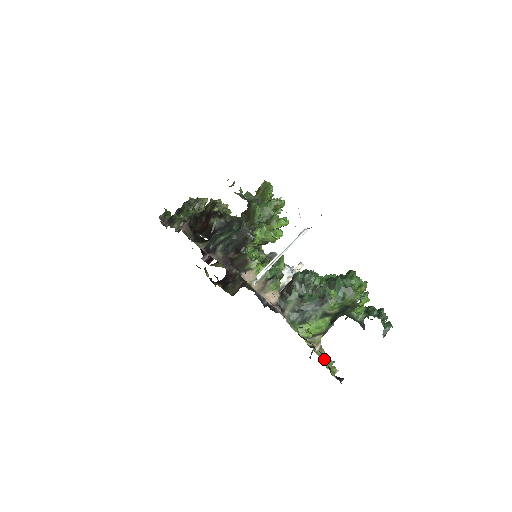
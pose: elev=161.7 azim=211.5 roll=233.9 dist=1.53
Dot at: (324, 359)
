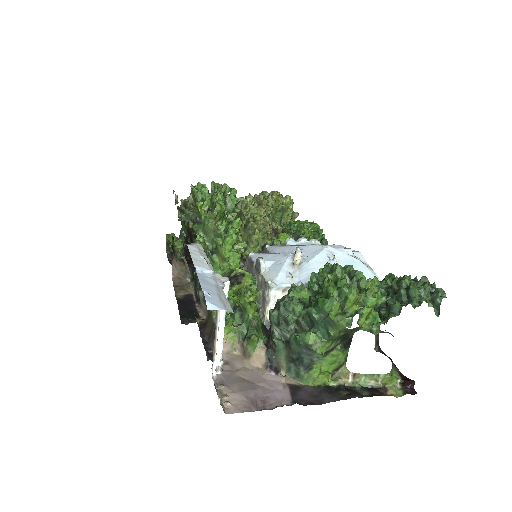
Dot at: (368, 383)
